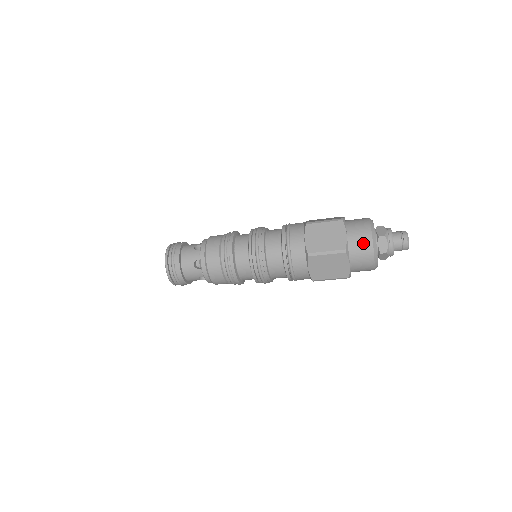
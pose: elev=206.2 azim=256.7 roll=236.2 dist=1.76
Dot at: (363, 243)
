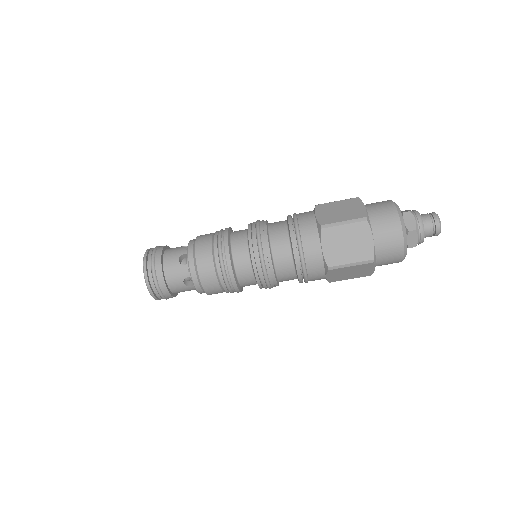
Dot at: occluded
